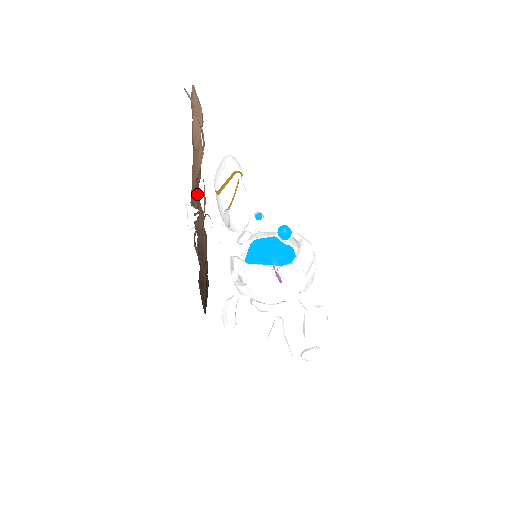
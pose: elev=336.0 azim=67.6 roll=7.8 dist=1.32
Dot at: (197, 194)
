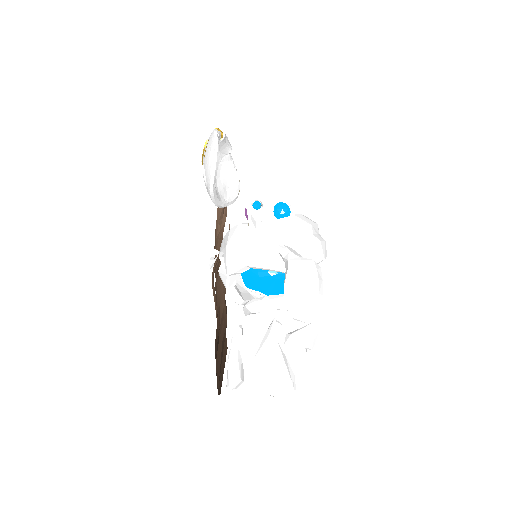
Dot at: (220, 236)
